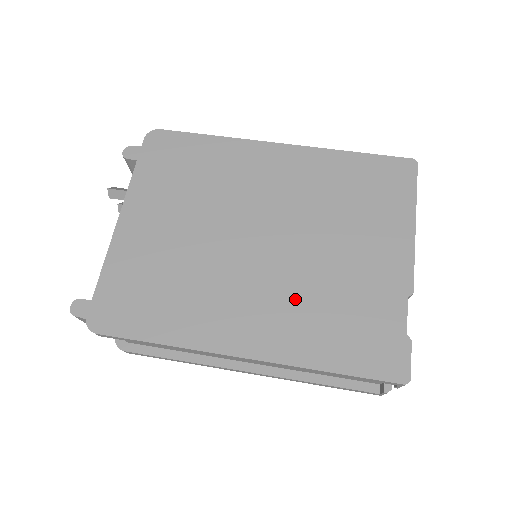
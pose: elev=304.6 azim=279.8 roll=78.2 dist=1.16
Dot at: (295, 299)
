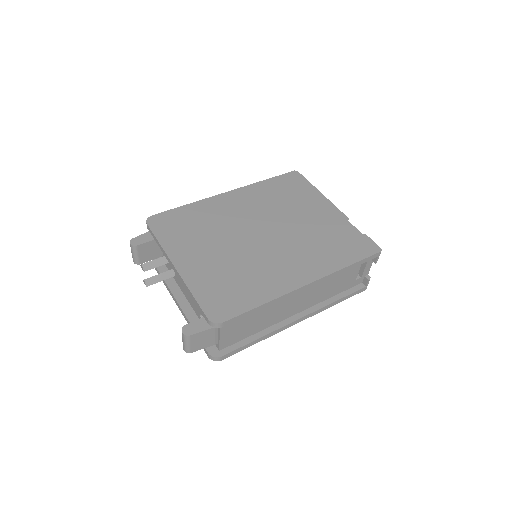
Dot at: (304, 248)
